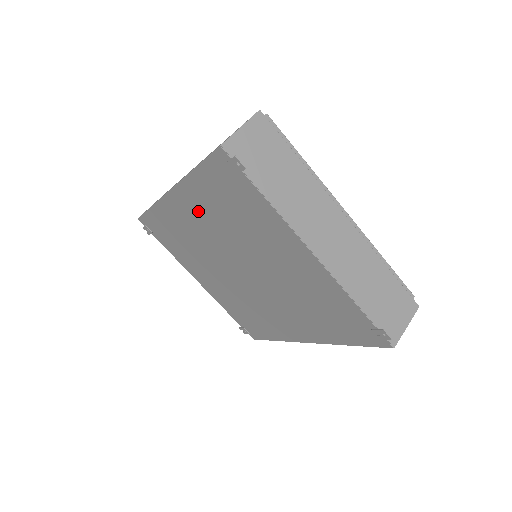
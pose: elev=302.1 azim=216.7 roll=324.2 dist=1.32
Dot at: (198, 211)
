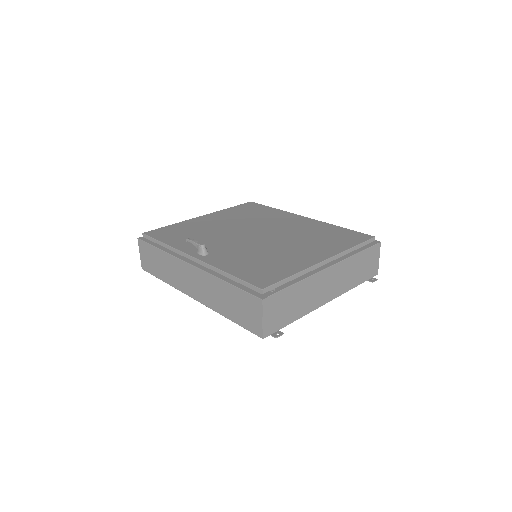
Dot at: occluded
